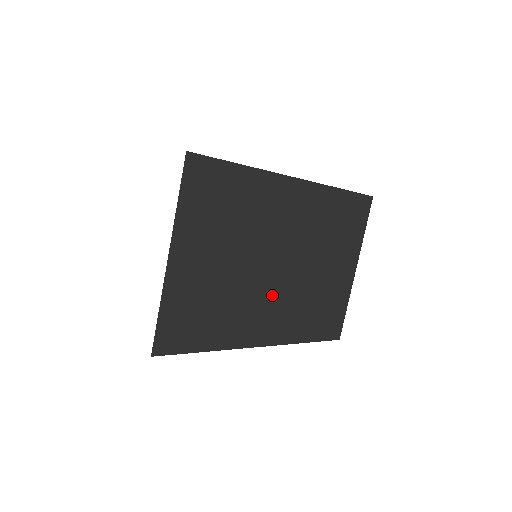
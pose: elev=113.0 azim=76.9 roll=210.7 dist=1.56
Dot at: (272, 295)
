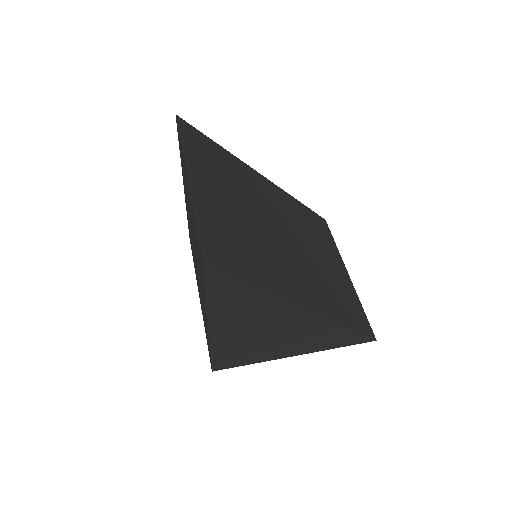
Dot at: (292, 261)
